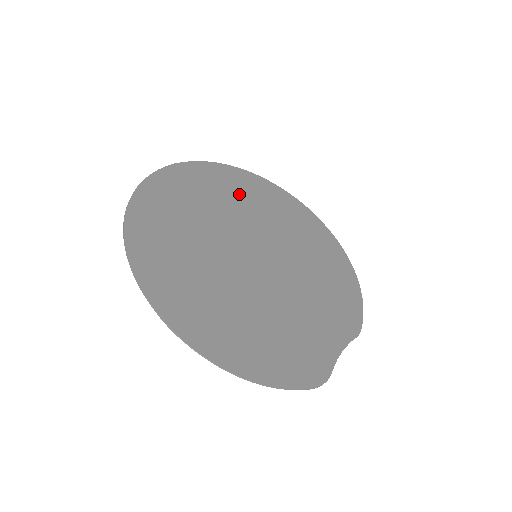
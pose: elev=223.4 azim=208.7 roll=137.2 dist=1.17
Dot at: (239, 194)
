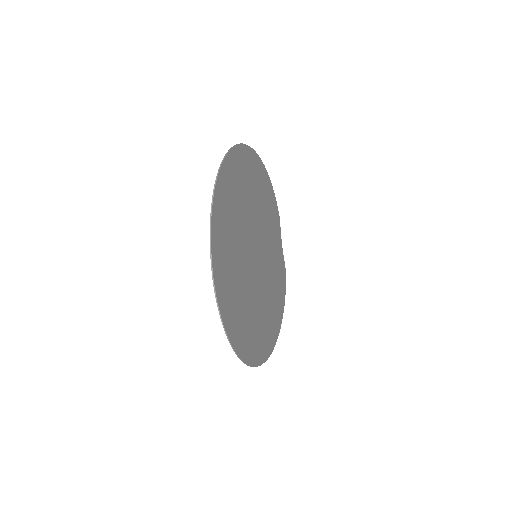
Dot at: (231, 221)
